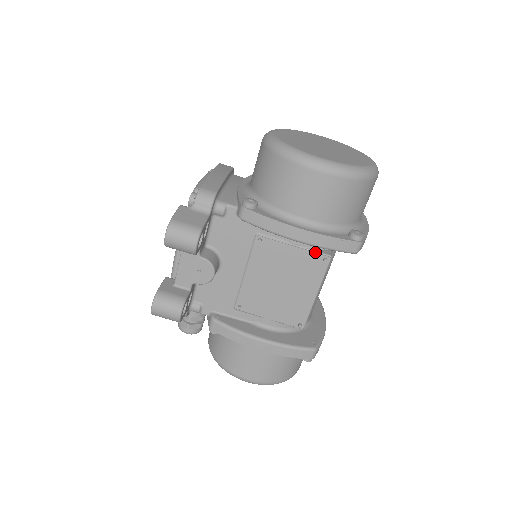
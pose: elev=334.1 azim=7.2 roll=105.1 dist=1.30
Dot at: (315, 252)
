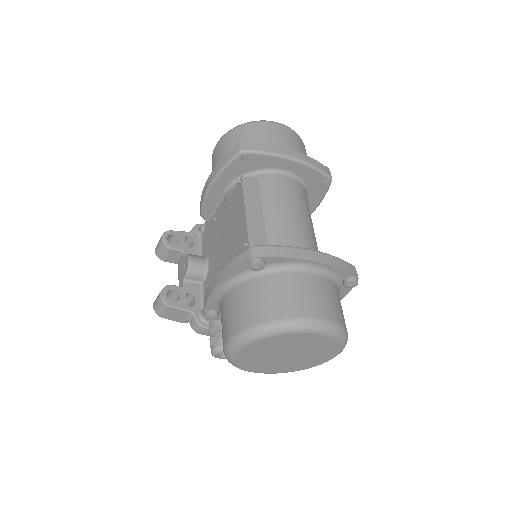
Dot at: (235, 186)
